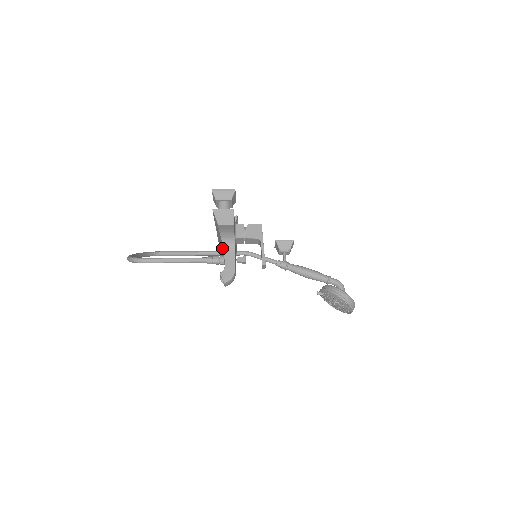
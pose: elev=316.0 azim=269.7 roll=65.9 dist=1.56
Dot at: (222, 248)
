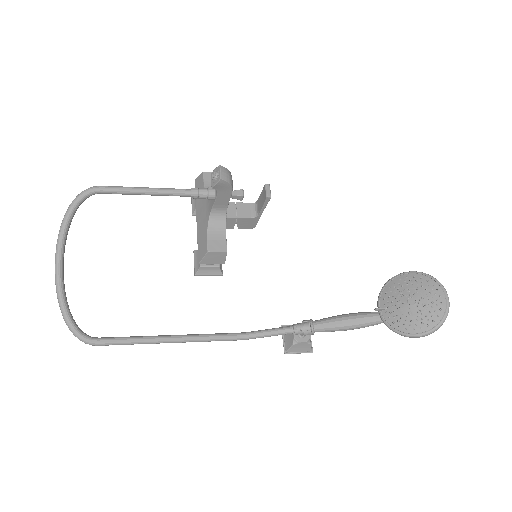
Dot at: (206, 230)
